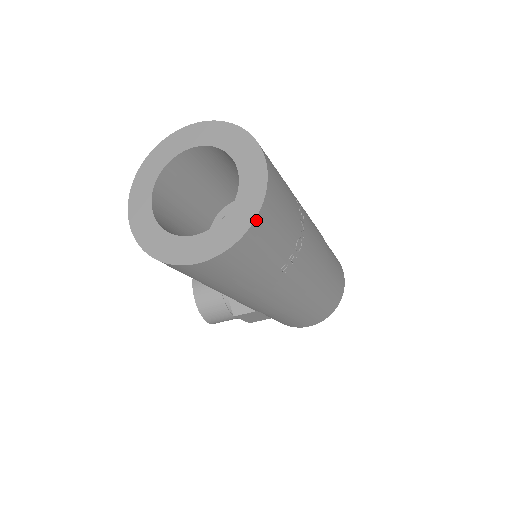
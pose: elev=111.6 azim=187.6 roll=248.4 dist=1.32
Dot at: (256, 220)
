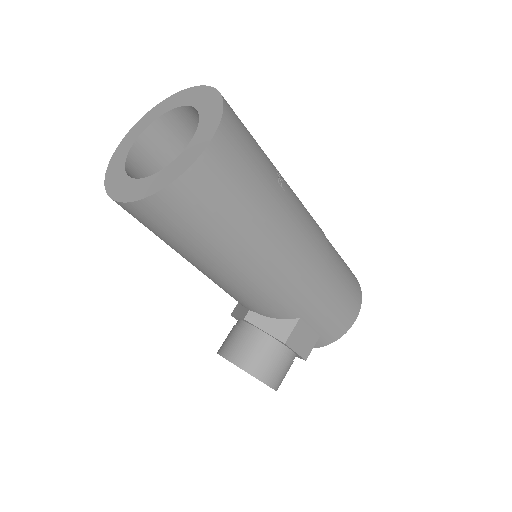
Dot at: (224, 101)
